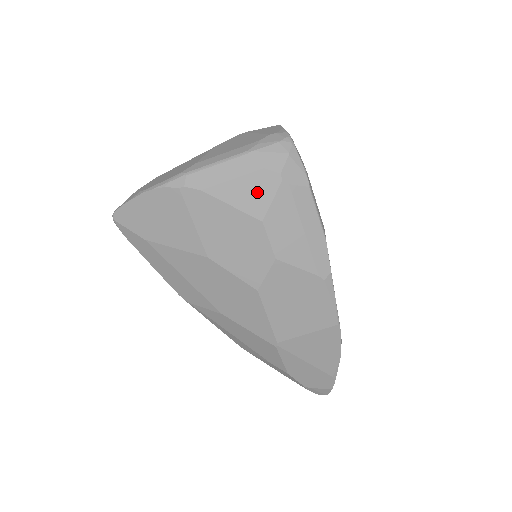
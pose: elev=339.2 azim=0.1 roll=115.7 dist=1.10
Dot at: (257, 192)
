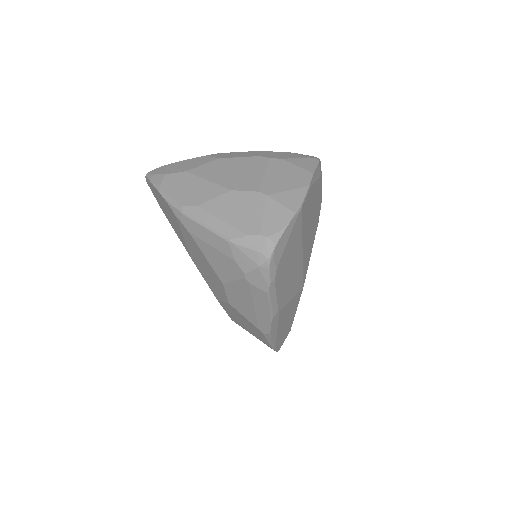
Dot at: (225, 267)
